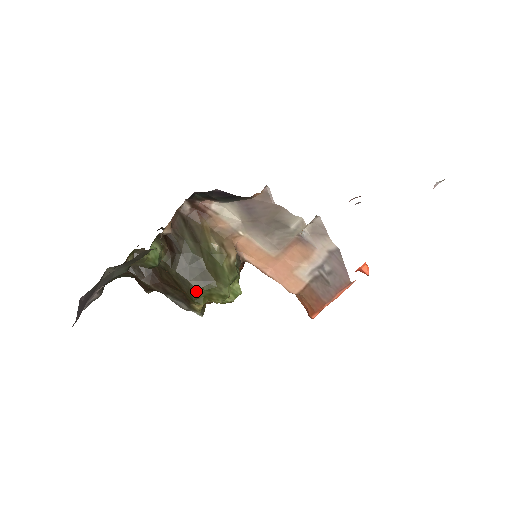
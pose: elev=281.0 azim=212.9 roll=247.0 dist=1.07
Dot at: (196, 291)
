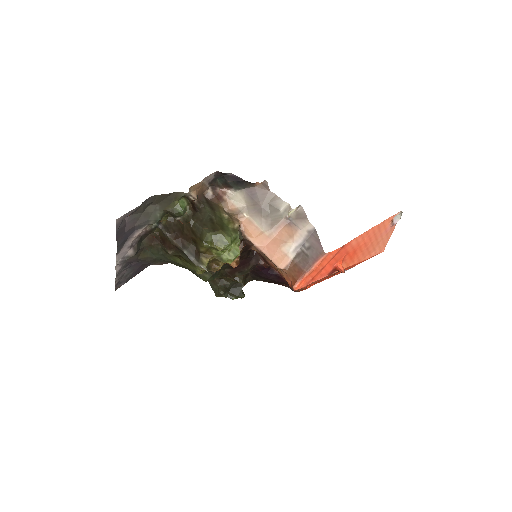
Dot at: (206, 234)
